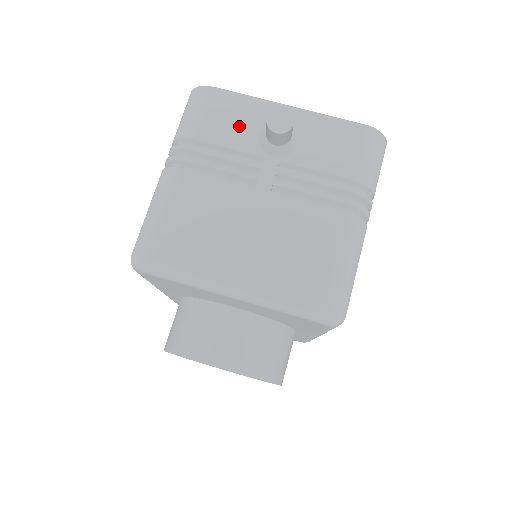
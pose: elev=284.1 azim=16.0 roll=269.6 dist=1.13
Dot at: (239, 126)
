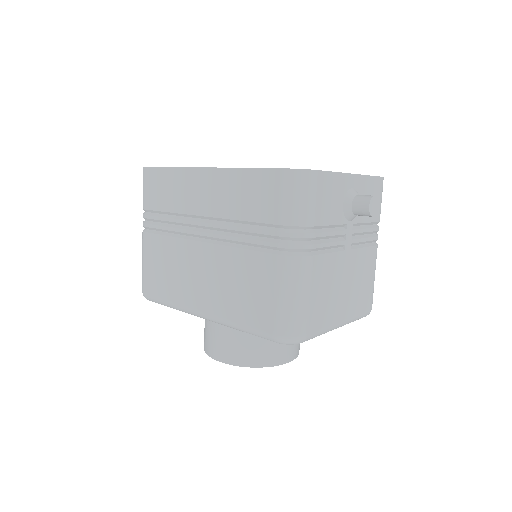
Dot at: (334, 203)
